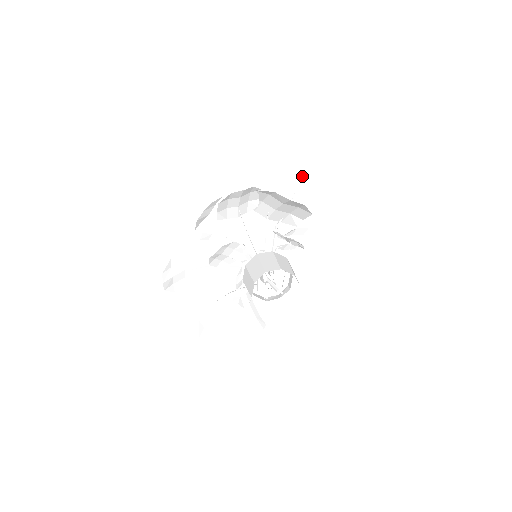
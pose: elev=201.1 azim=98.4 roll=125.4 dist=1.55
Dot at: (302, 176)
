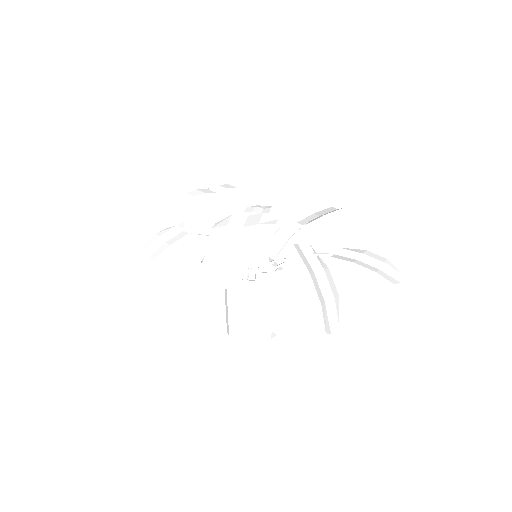
Dot at: (371, 266)
